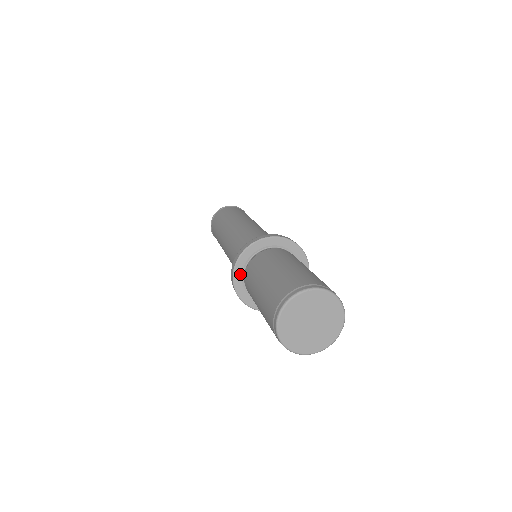
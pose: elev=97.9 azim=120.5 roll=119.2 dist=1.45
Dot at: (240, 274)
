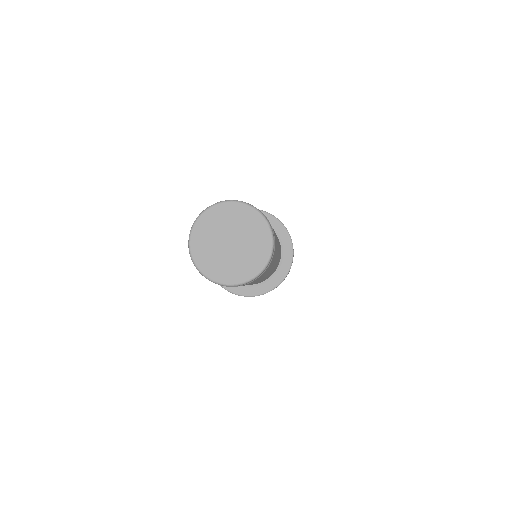
Dot at: occluded
